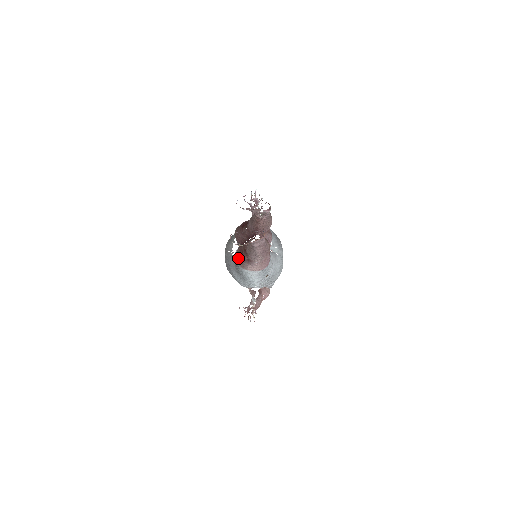
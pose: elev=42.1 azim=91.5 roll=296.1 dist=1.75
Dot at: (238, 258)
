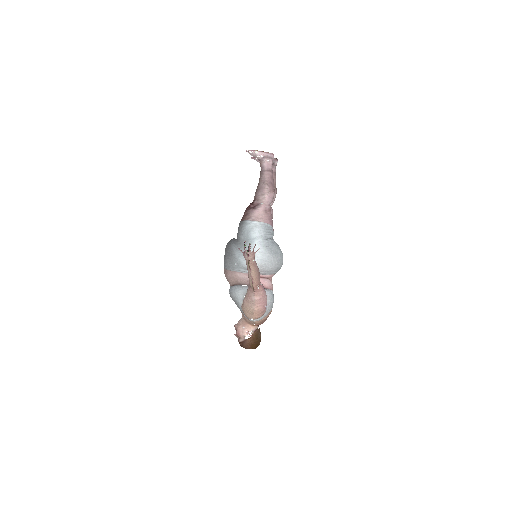
Dot at: (243, 215)
